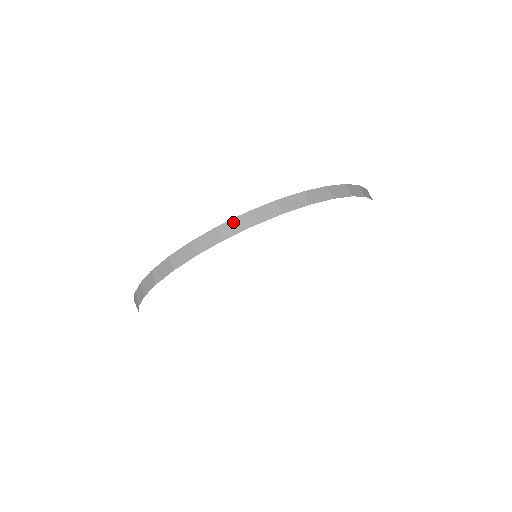
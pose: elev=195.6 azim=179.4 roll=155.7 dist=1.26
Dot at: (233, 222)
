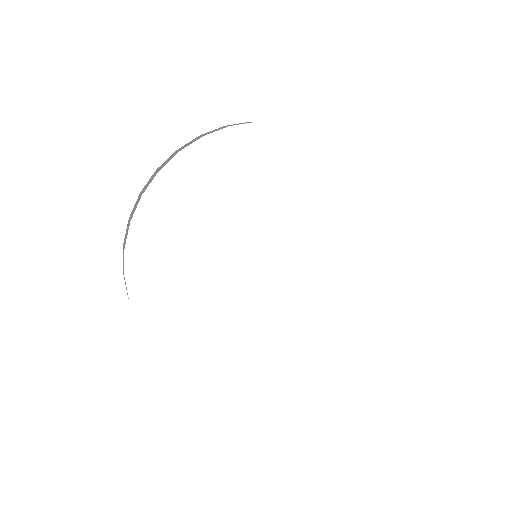
Dot at: (126, 232)
